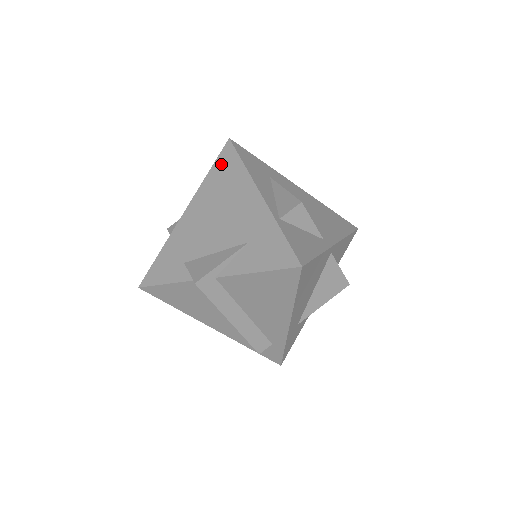
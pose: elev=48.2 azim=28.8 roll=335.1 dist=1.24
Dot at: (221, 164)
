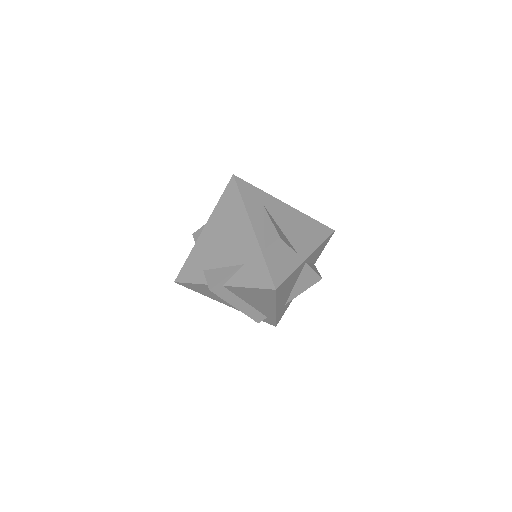
Dot at: (227, 196)
